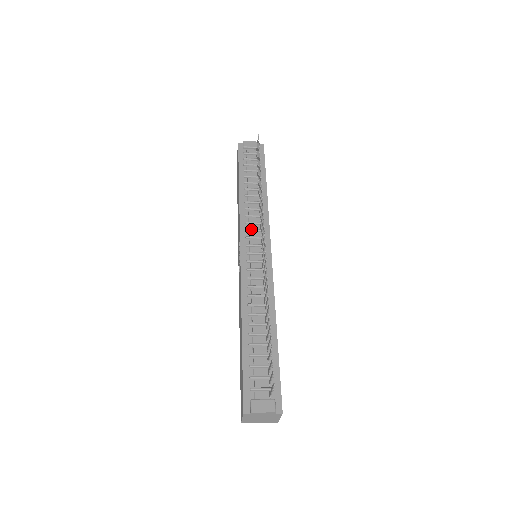
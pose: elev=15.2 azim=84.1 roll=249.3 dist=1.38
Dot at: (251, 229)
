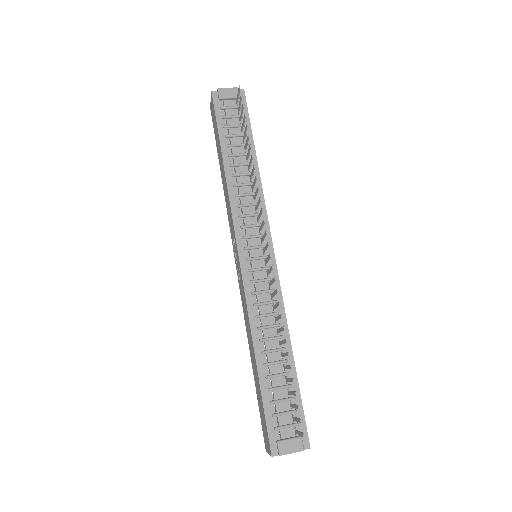
Dot at: (247, 225)
